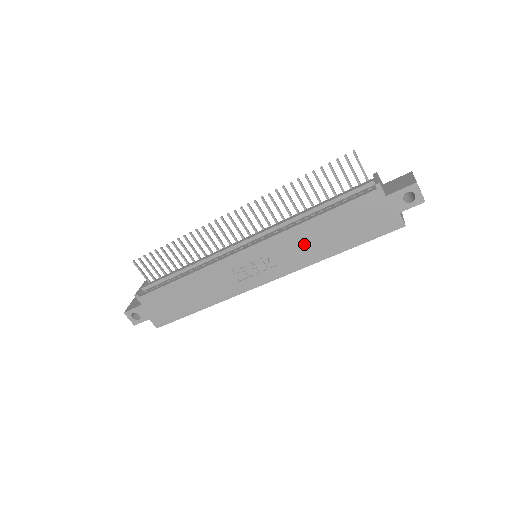
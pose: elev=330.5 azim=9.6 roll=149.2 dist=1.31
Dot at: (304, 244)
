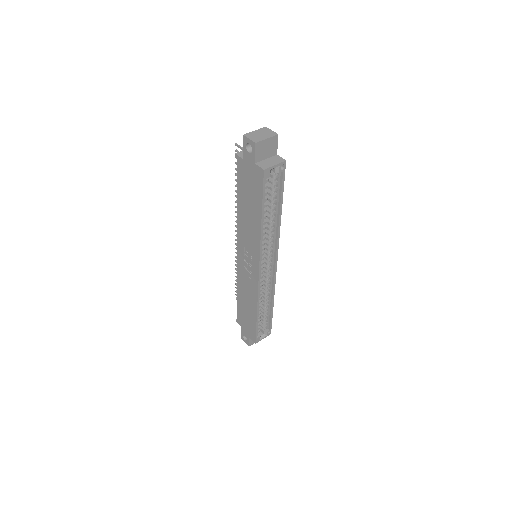
Dot at: (248, 228)
